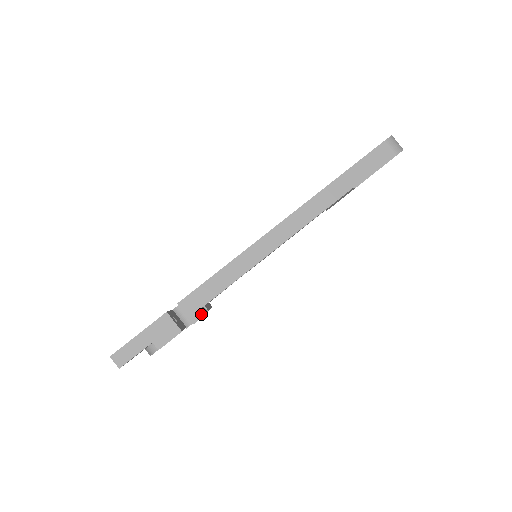
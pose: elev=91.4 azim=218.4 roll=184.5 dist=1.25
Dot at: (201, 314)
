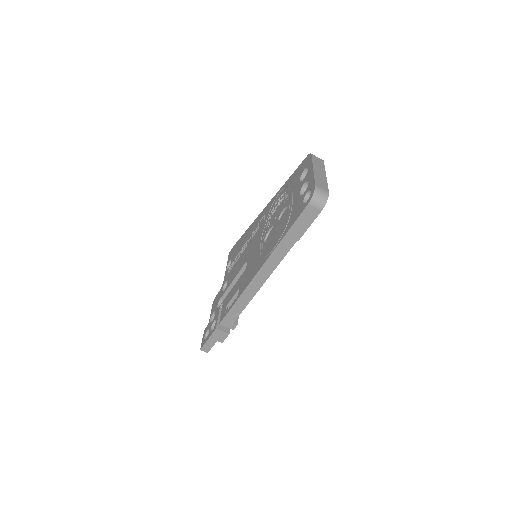
Dot at: (235, 325)
